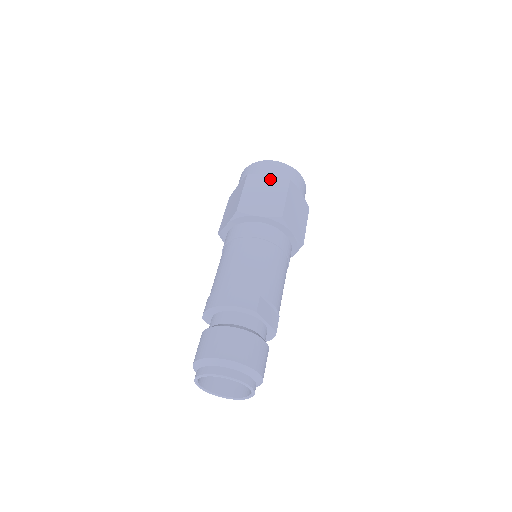
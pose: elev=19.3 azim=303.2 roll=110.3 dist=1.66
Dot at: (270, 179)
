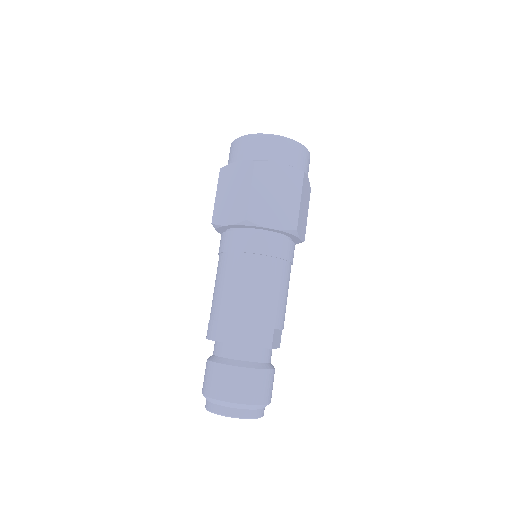
Dot at: (282, 170)
